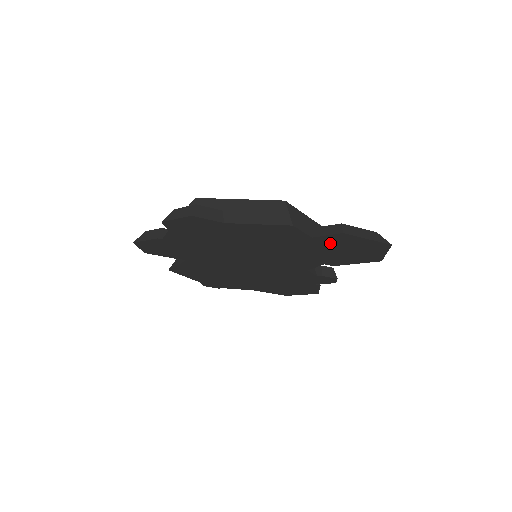
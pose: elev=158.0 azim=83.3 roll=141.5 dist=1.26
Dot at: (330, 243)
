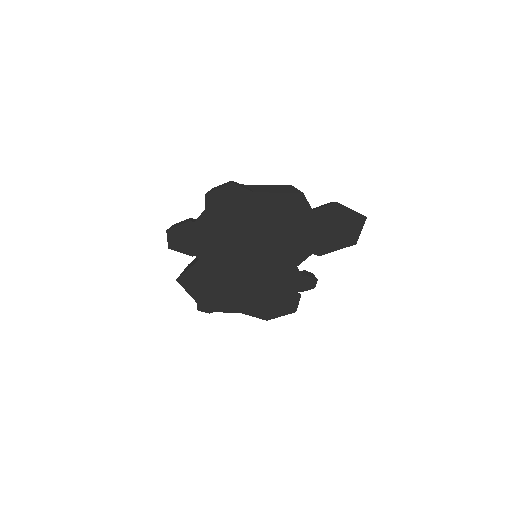
Dot at: (324, 218)
